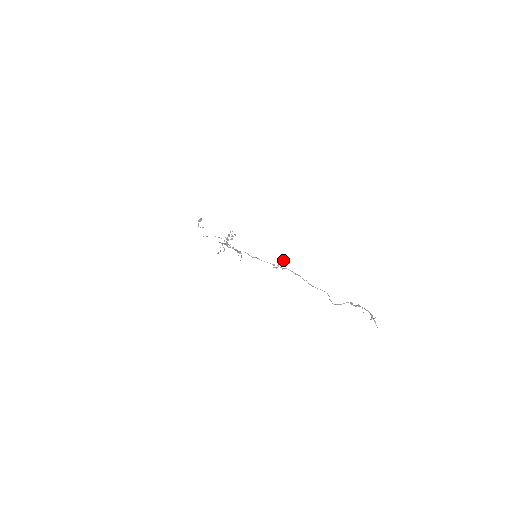
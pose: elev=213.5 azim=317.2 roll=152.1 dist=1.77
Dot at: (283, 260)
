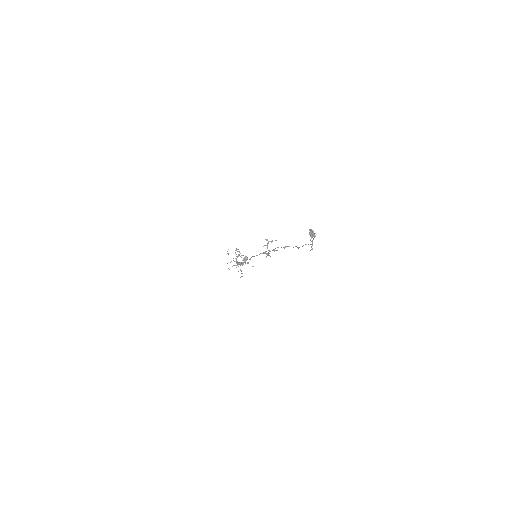
Dot at: occluded
